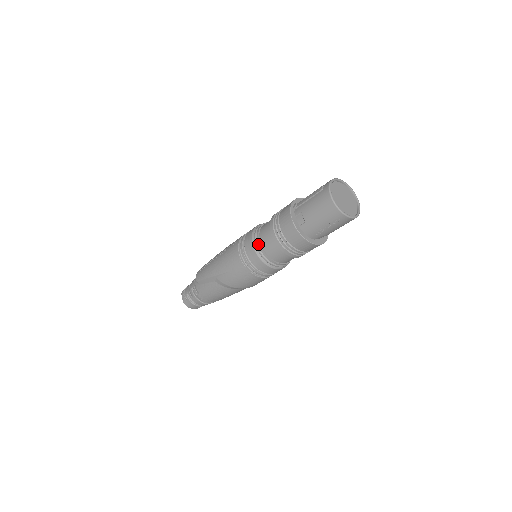
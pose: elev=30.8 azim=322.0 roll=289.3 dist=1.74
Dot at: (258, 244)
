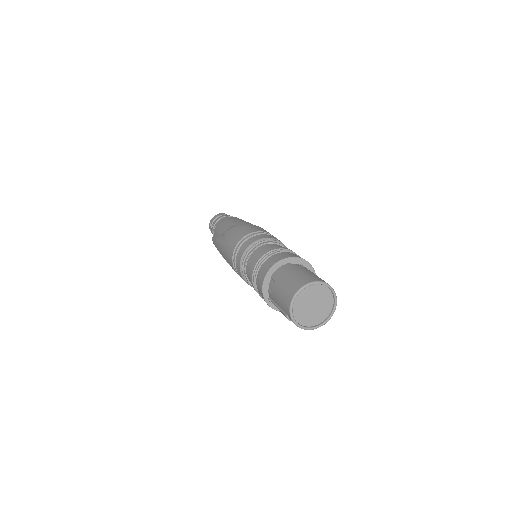
Dot at: occluded
